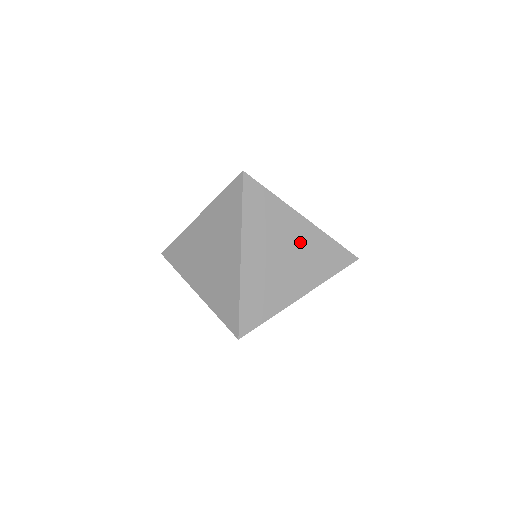
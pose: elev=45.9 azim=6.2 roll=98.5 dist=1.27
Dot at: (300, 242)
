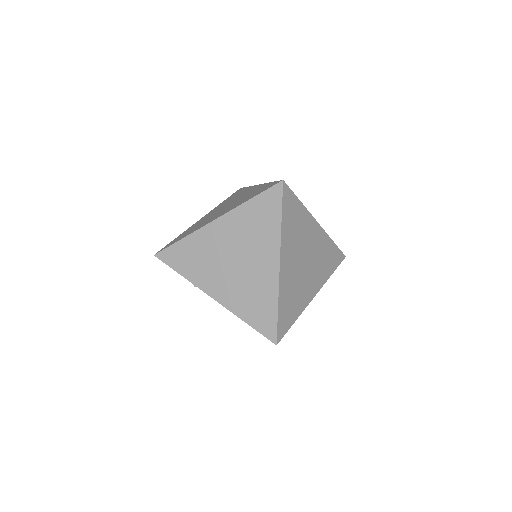
Dot at: (315, 246)
